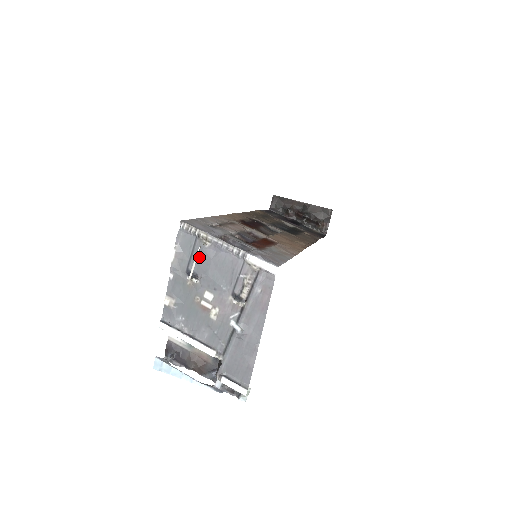
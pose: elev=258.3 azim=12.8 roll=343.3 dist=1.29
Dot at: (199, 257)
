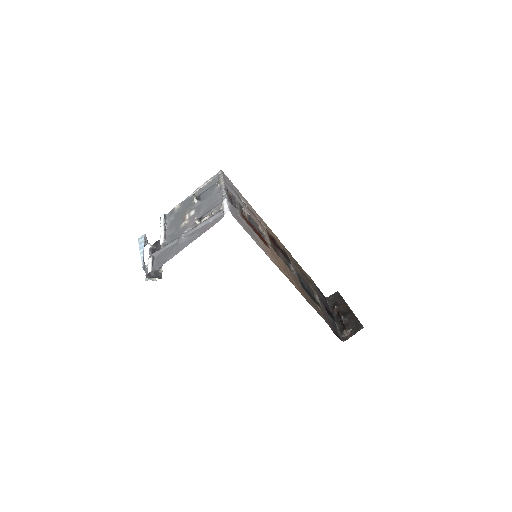
Dot at: (209, 191)
